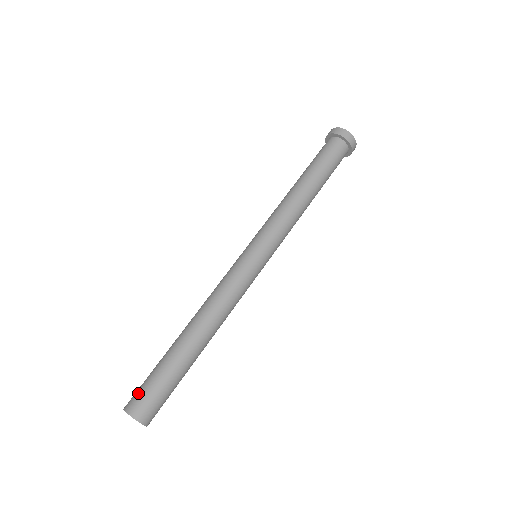
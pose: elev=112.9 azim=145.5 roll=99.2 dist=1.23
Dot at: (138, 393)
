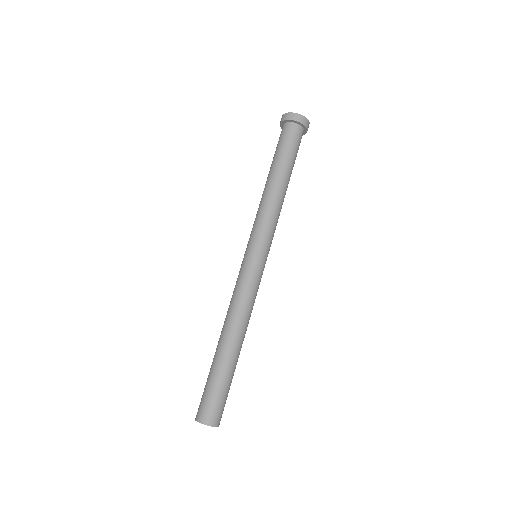
Dot at: (210, 407)
